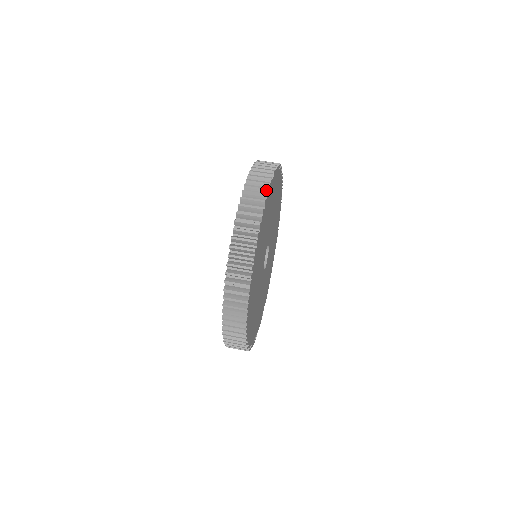
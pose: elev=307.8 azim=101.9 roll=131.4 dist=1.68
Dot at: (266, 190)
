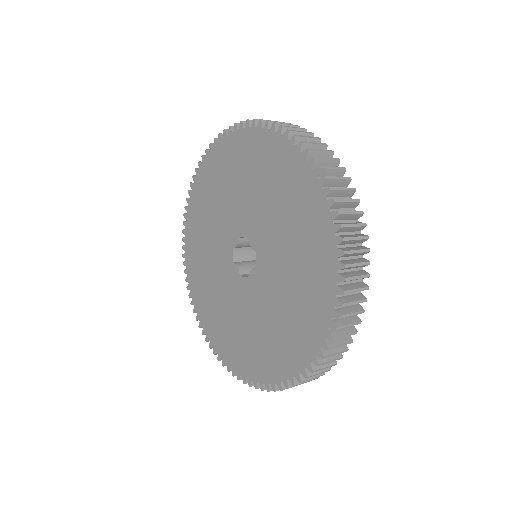
Dot at: occluded
